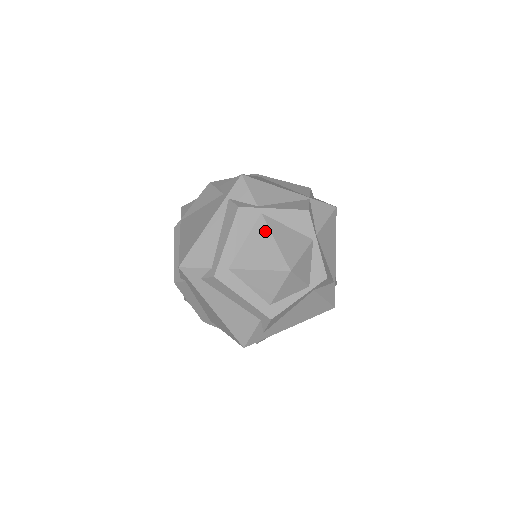
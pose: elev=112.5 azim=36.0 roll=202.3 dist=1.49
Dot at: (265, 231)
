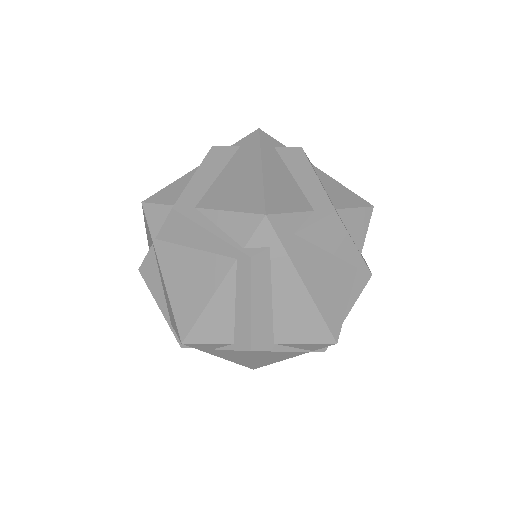
Dot at: occluded
